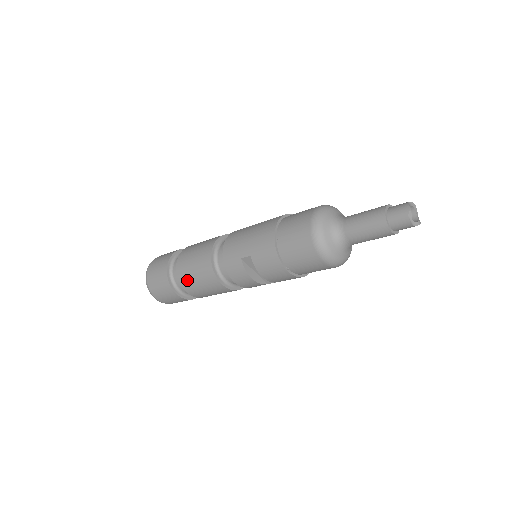
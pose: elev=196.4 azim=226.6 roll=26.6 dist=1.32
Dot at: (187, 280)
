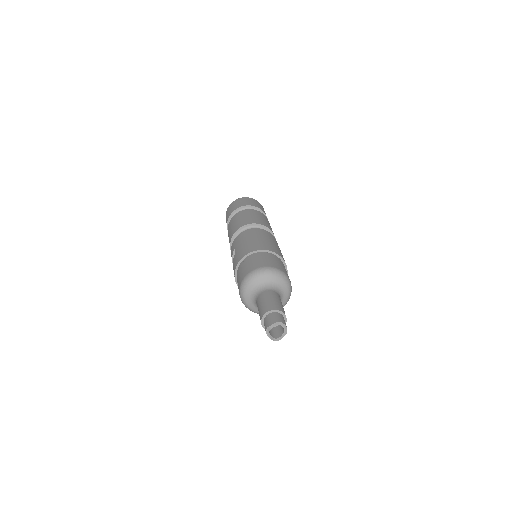
Dot at: occluded
